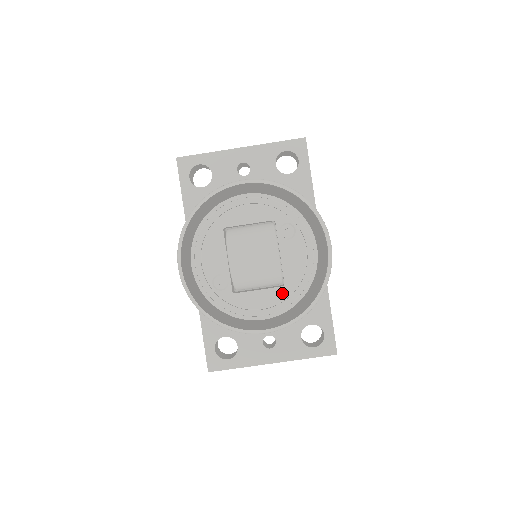
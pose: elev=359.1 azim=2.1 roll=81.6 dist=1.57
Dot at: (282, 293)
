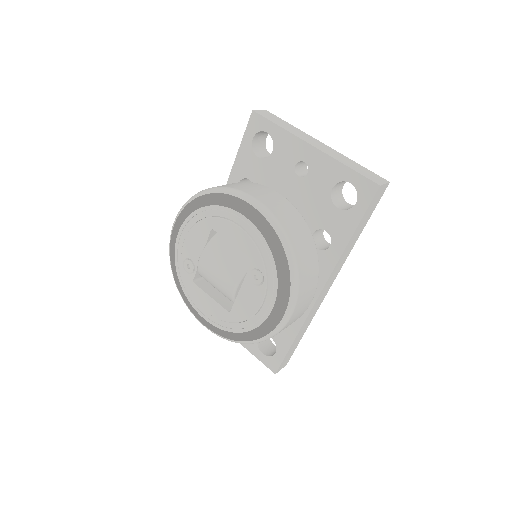
Dot at: (225, 315)
